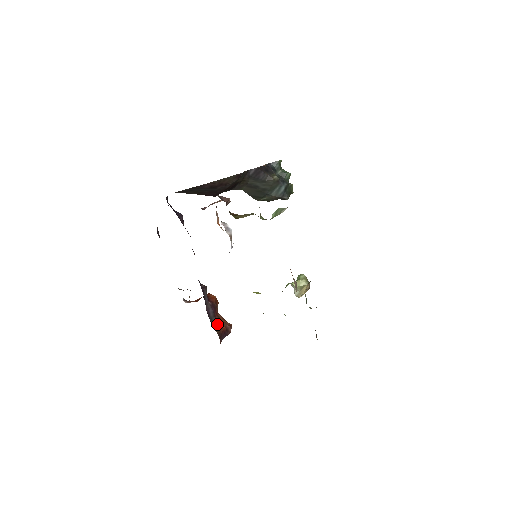
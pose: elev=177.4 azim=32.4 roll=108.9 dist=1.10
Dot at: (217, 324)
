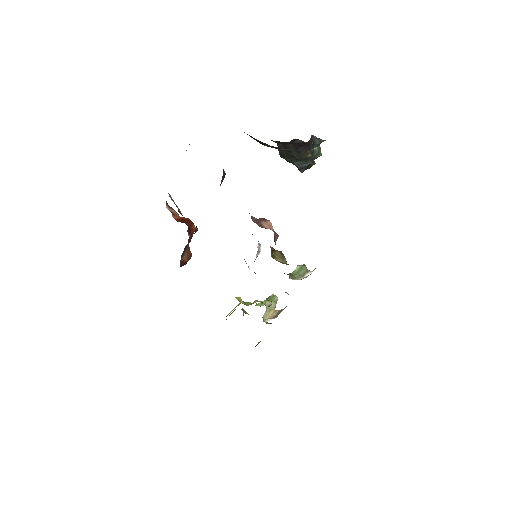
Dot at: (184, 256)
